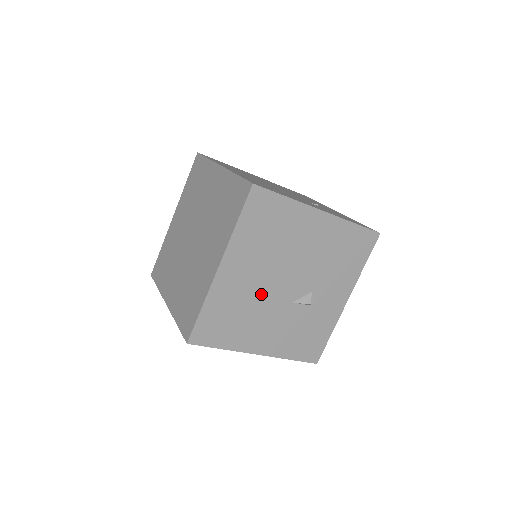
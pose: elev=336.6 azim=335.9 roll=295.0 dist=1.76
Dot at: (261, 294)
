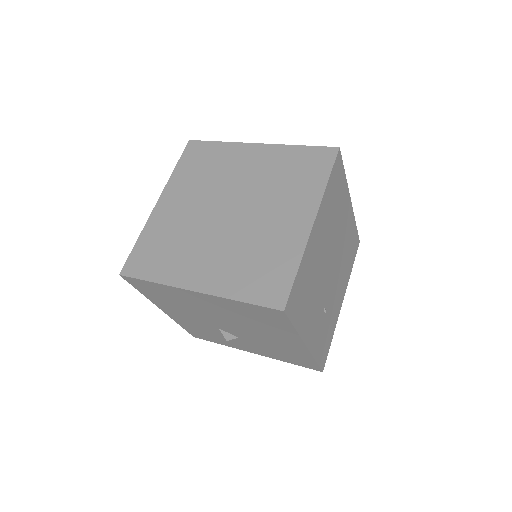
Dot at: (204, 313)
